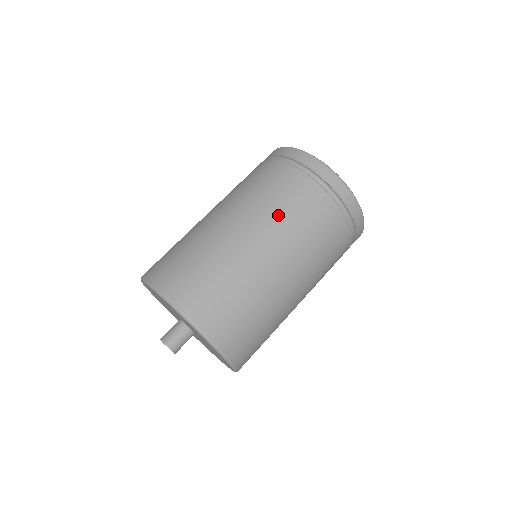
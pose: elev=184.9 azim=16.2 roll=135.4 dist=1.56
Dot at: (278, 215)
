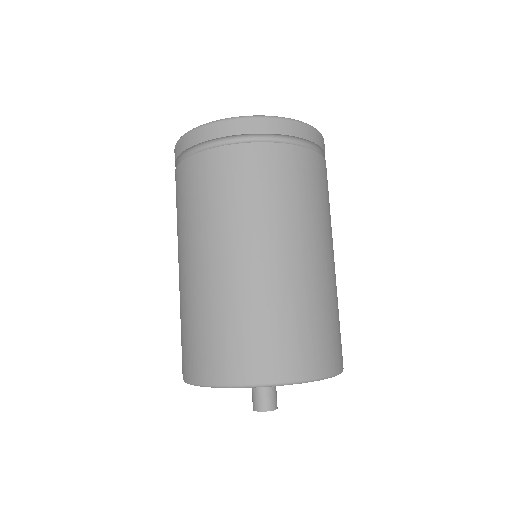
Dot at: (315, 212)
